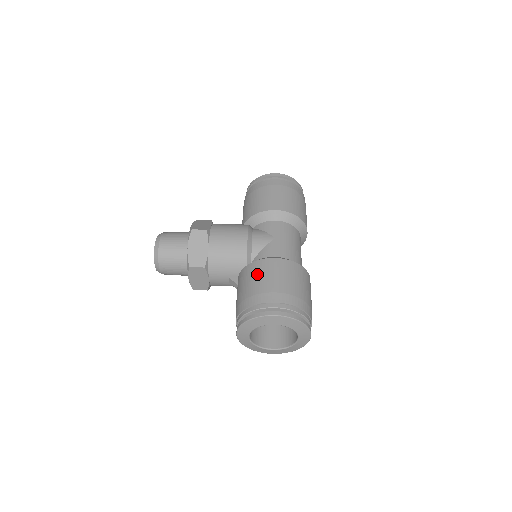
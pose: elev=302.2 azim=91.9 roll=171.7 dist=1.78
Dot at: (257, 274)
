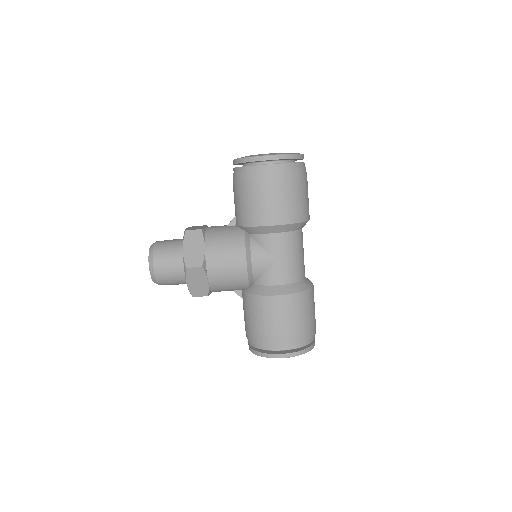
Dot at: (262, 313)
